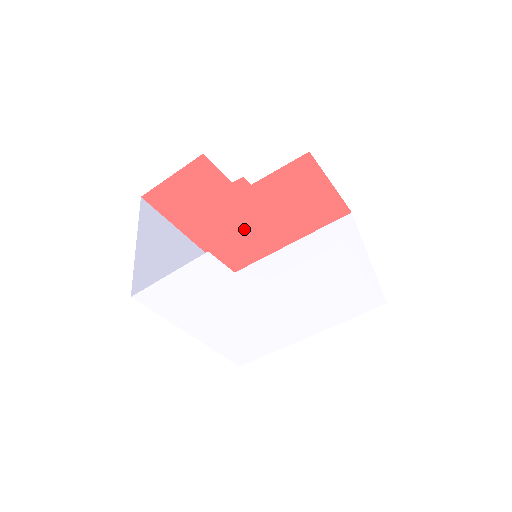
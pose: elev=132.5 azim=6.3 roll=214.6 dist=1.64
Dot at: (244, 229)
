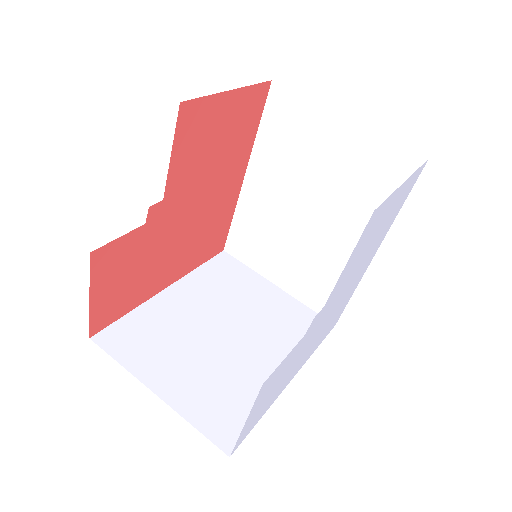
Dot at: (198, 223)
